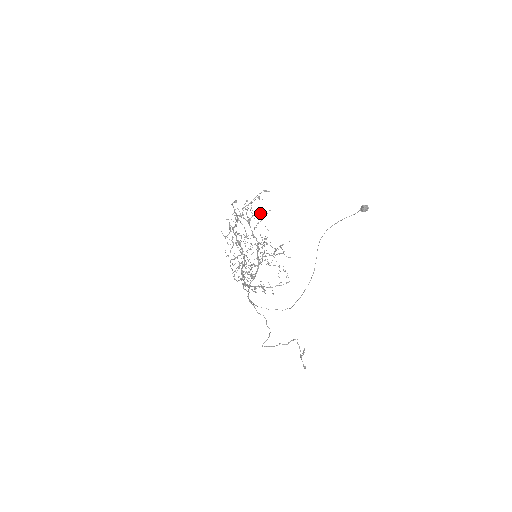
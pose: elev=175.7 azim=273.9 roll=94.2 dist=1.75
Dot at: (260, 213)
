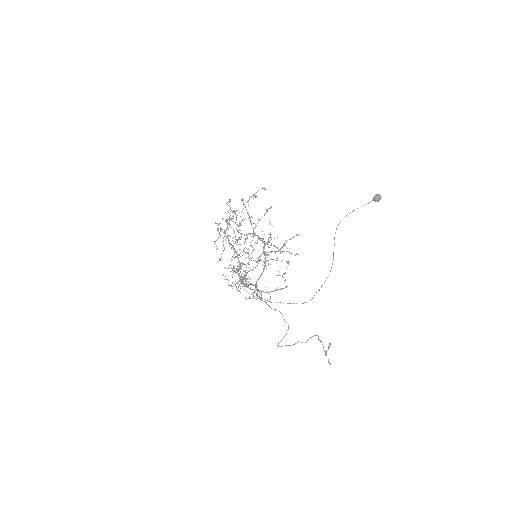
Dot at: (250, 218)
